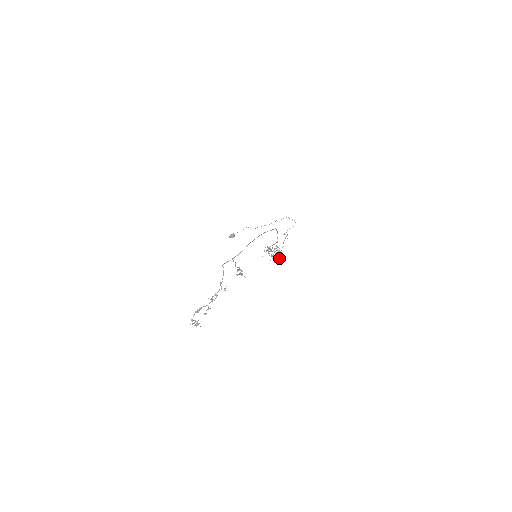
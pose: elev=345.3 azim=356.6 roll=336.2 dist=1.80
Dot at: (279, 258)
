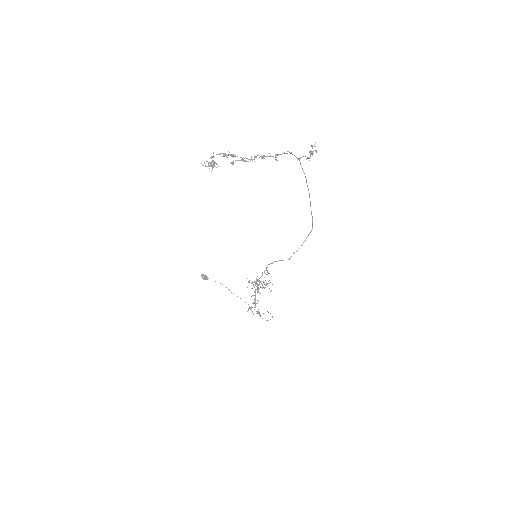
Dot at: occluded
